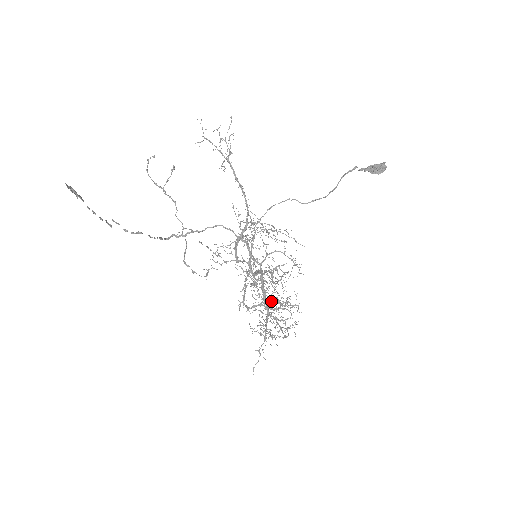
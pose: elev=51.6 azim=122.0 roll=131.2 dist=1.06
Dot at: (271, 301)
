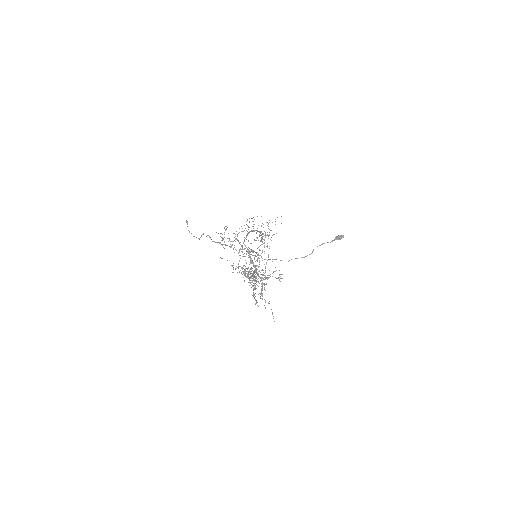
Dot at: occluded
